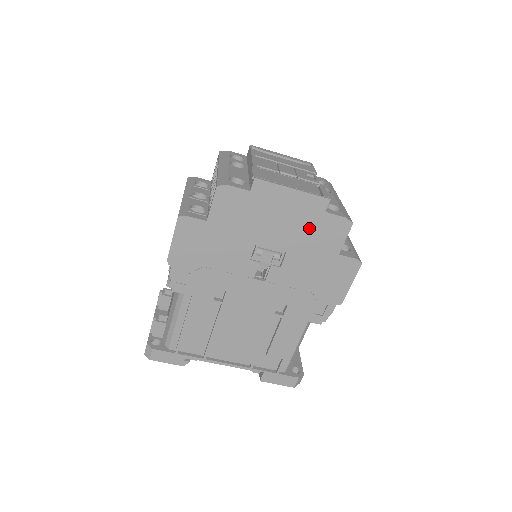
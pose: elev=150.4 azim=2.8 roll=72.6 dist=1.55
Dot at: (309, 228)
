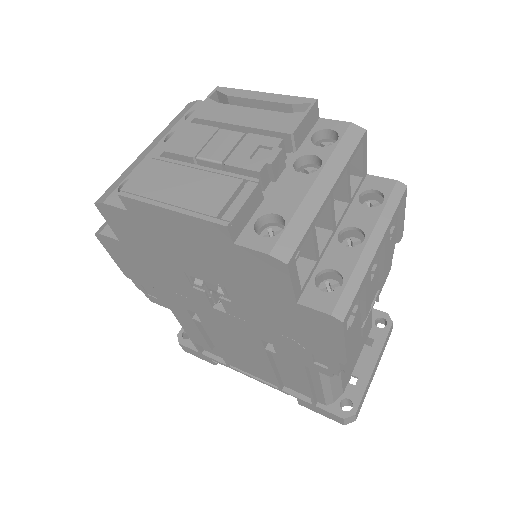
Dot at: (229, 262)
